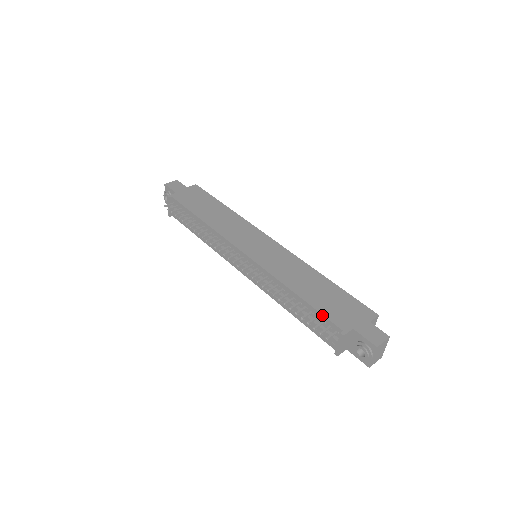
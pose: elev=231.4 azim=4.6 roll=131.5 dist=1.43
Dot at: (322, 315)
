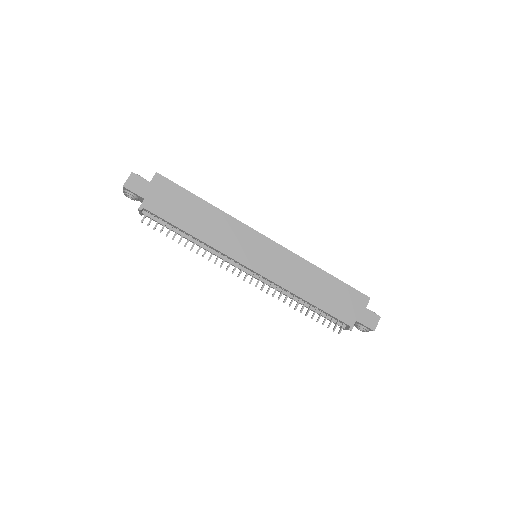
Dot at: (332, 316)
